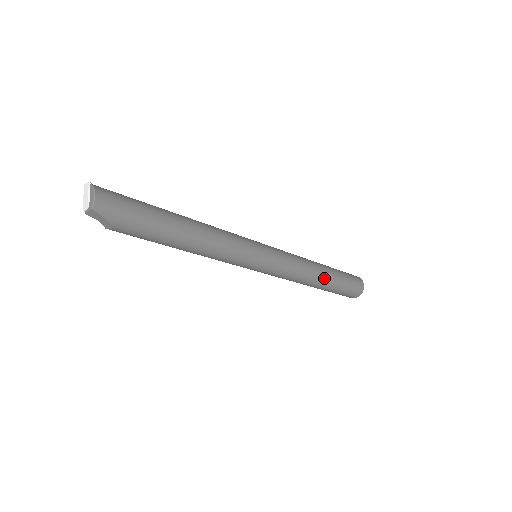
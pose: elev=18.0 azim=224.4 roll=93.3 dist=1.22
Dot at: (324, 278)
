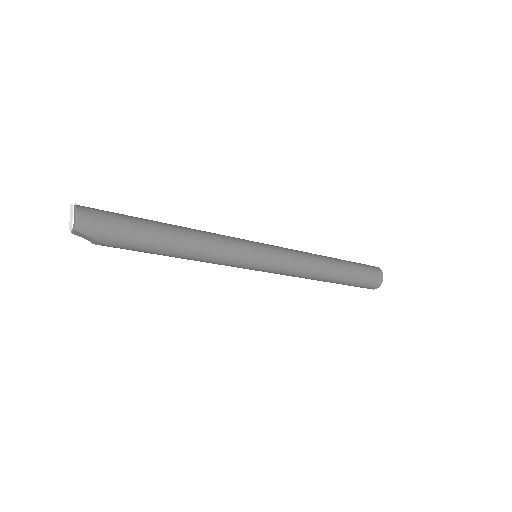
Dot at: (334, 273)
